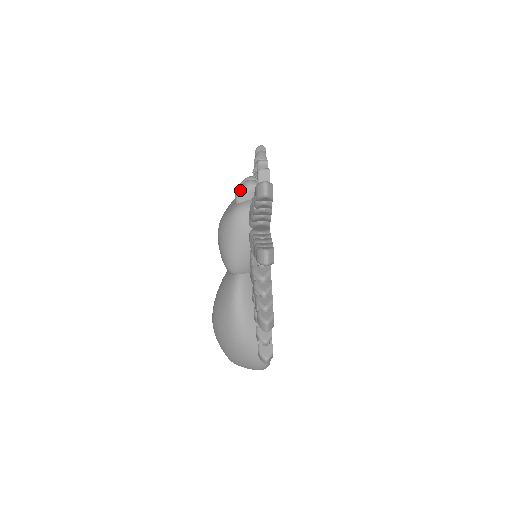
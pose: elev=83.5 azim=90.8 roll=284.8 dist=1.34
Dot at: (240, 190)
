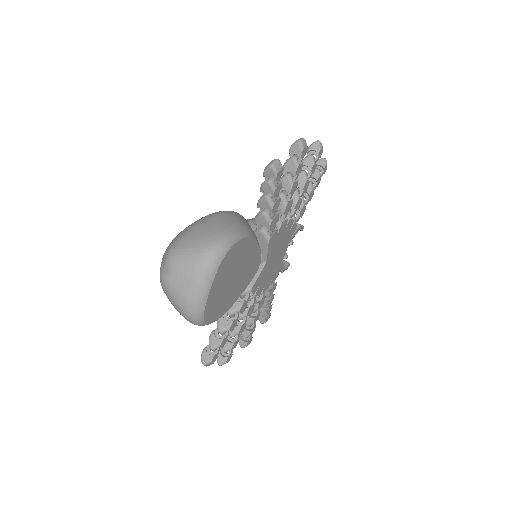
Dot at: occluded
